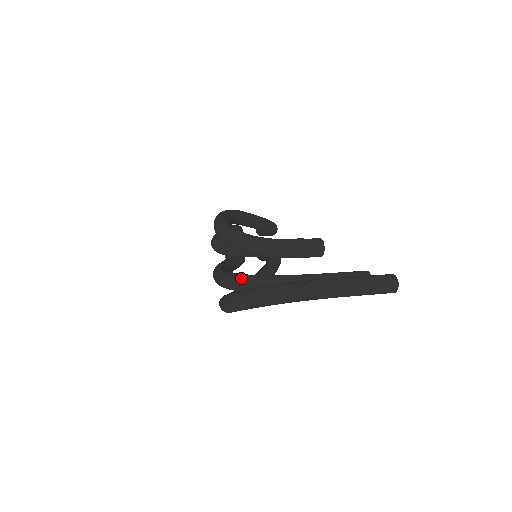
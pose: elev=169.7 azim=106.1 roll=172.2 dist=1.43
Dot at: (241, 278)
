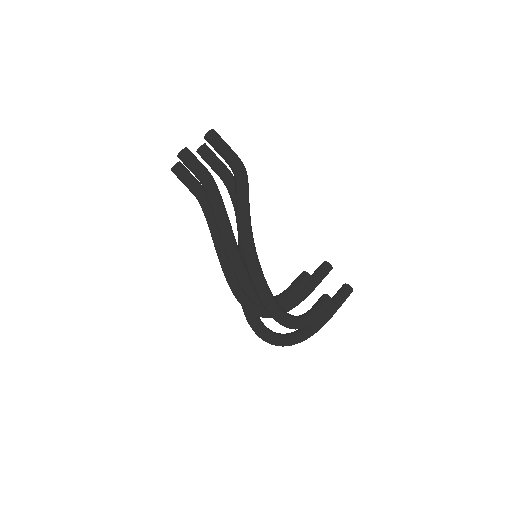
Dot at: occluded
